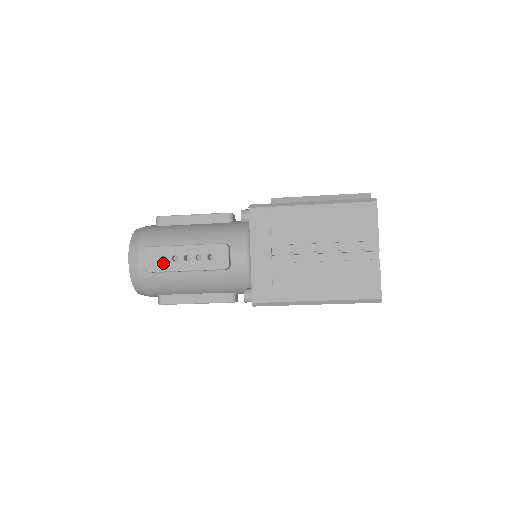
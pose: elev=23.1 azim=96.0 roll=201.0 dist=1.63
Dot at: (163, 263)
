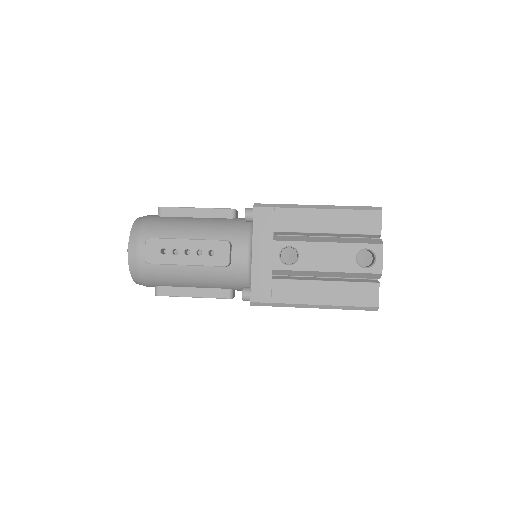
Dot at: occluded
